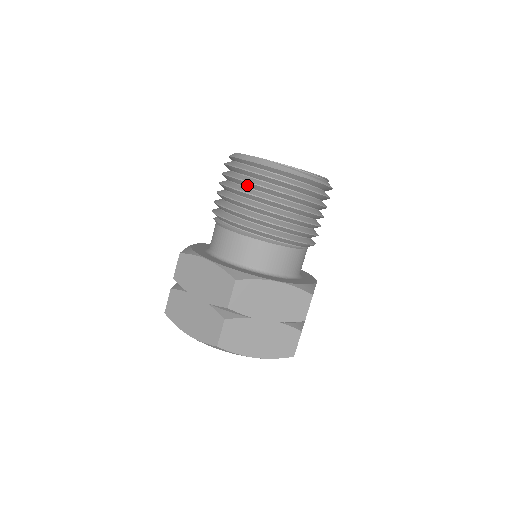
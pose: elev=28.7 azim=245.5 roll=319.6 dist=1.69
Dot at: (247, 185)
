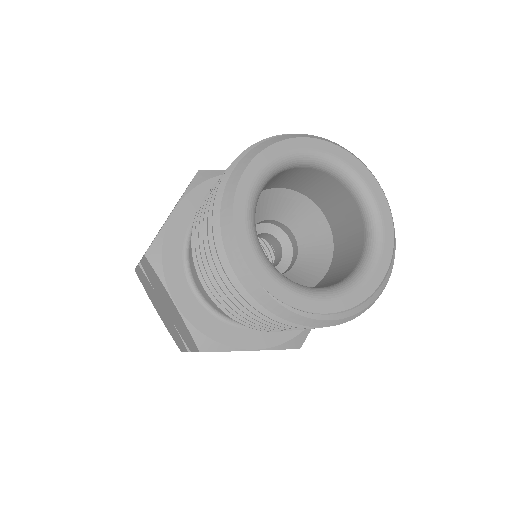
Dot at: occluded
